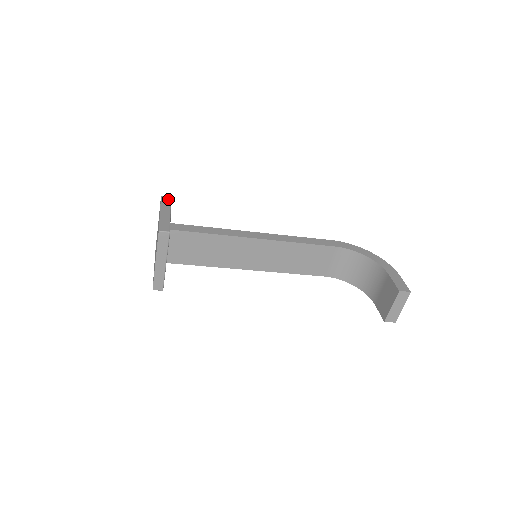
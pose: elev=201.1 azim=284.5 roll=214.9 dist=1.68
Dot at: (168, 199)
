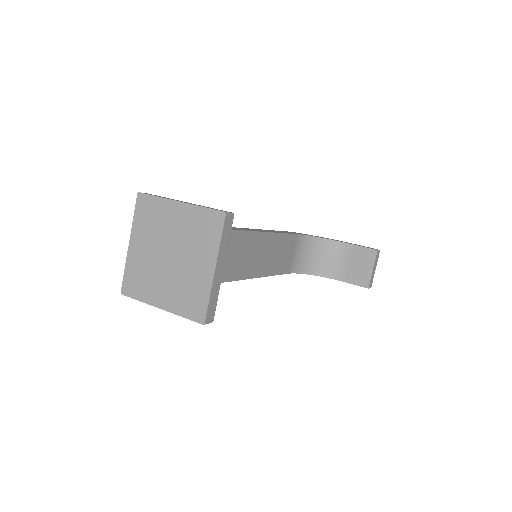
Dot at: (151, 194)
